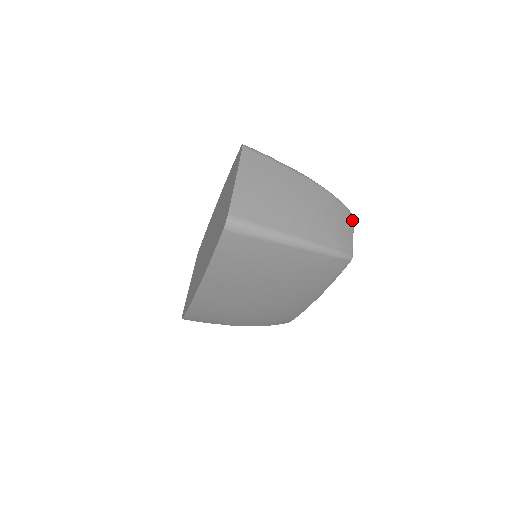
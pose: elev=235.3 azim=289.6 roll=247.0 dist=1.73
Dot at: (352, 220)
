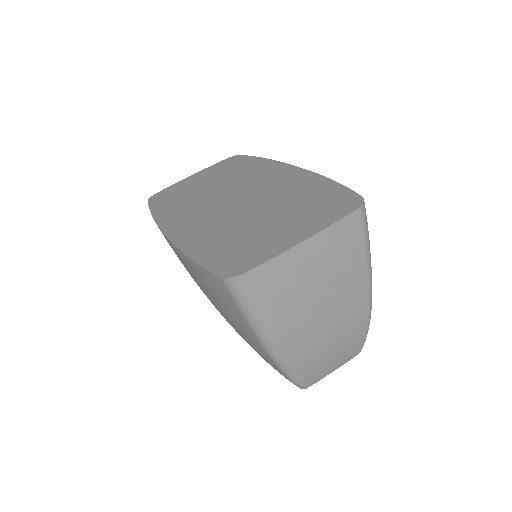
Dot at: (352, 358)
